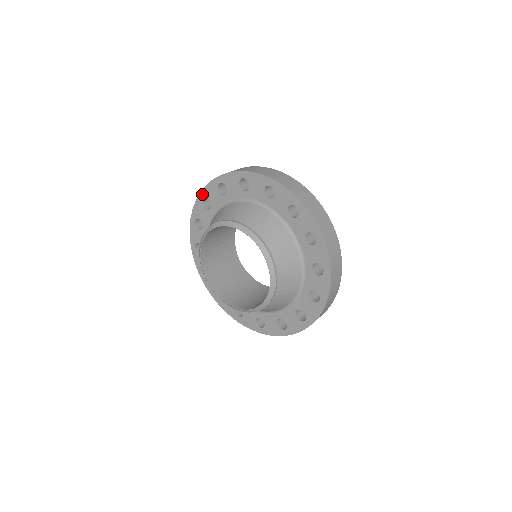
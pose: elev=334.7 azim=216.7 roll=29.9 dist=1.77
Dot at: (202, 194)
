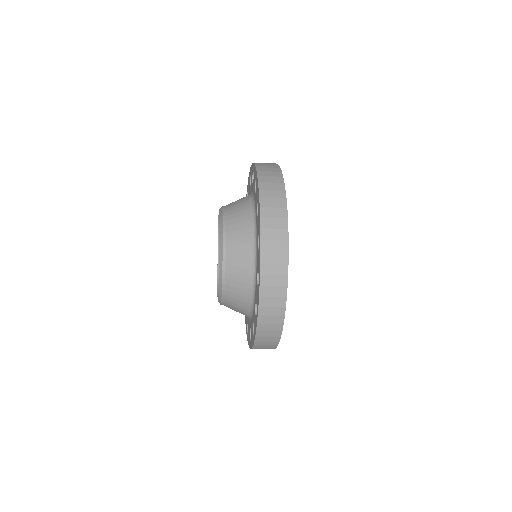
Dot at: occluded
